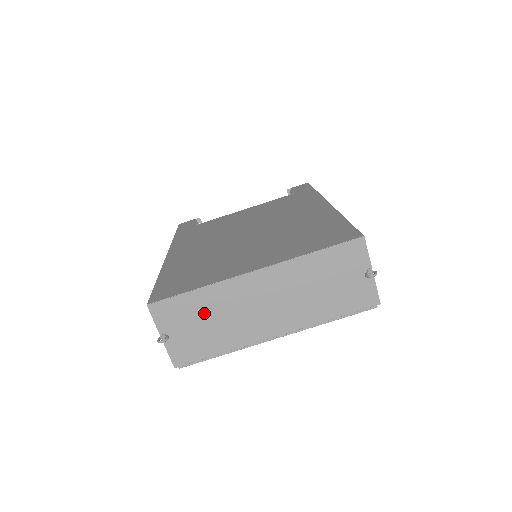
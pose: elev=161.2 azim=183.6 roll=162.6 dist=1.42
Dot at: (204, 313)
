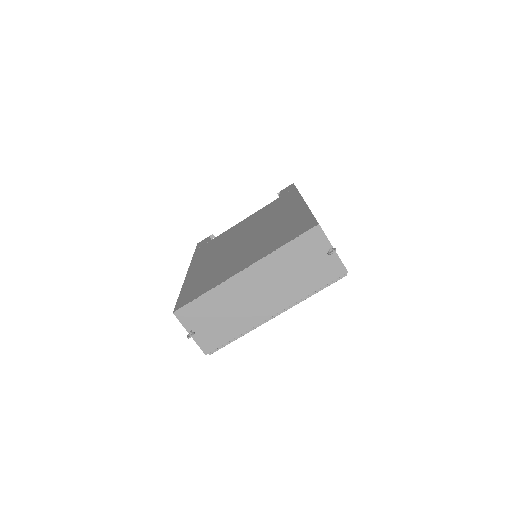
Dot at: (216, 309)
